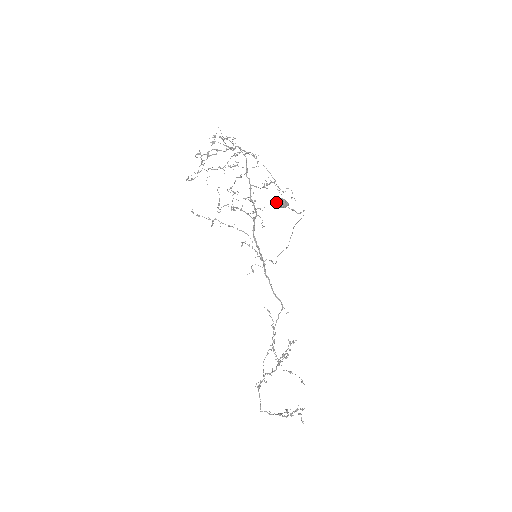
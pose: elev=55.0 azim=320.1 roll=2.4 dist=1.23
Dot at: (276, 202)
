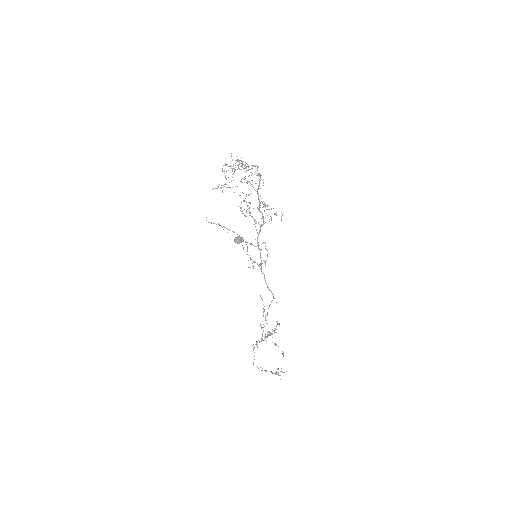
Dot at: occluded
